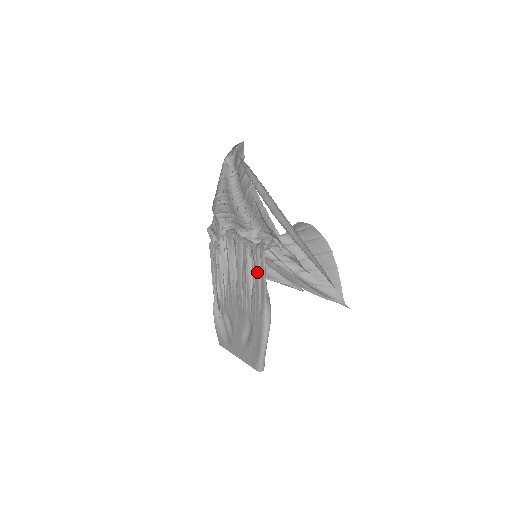
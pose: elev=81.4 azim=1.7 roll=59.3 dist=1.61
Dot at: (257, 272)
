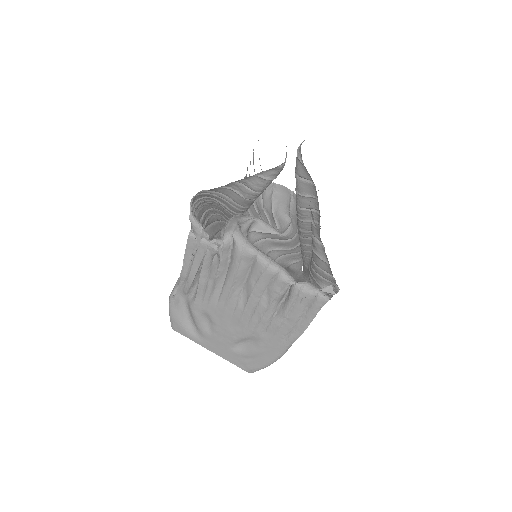
Dot at: (298, 313)
